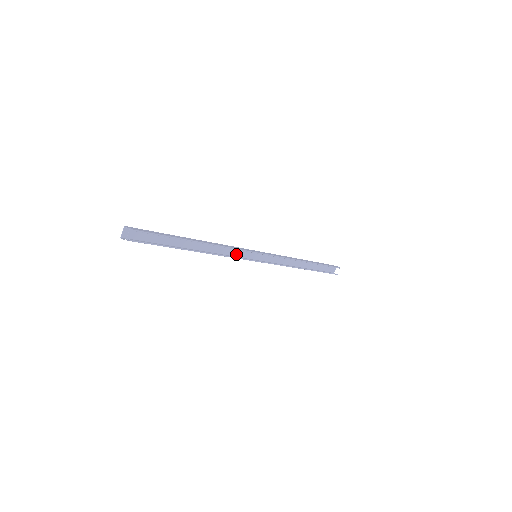
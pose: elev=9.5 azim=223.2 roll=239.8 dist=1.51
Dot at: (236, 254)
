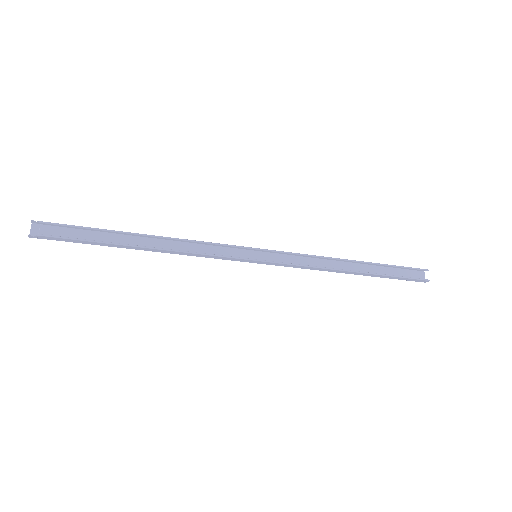
Dot at: occluded
